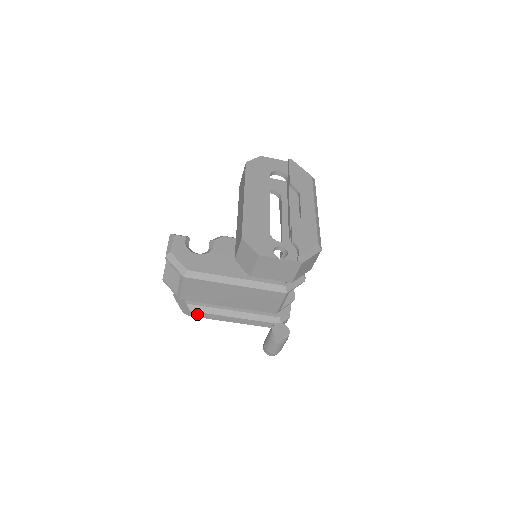
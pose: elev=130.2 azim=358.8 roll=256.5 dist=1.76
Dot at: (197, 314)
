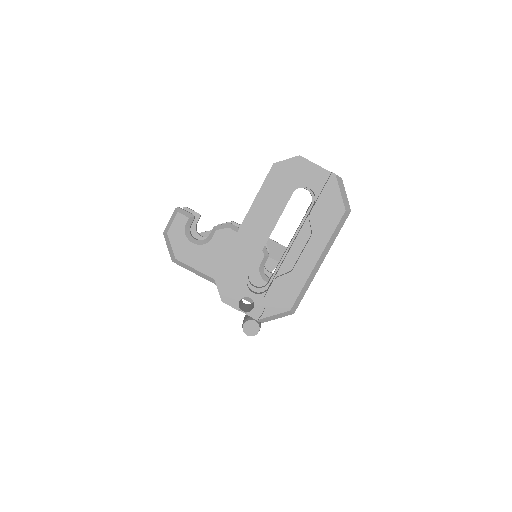
Dot at: occluded
